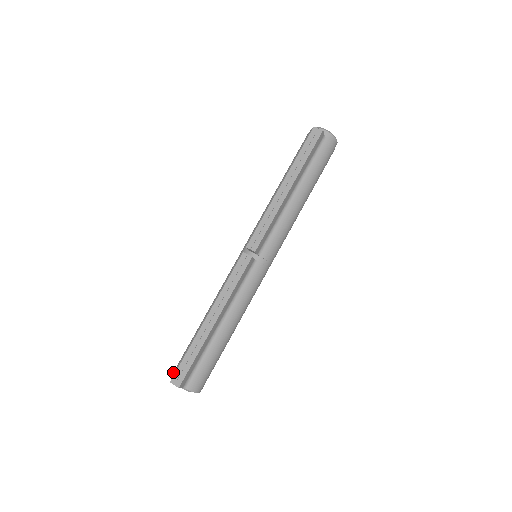
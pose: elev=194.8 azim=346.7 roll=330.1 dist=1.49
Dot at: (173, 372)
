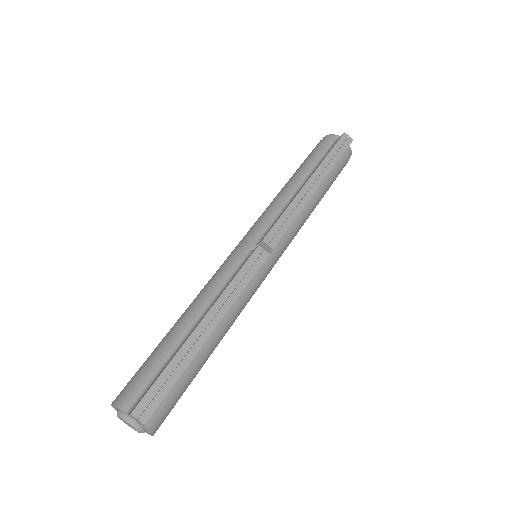
Dot at: (120, 398)
